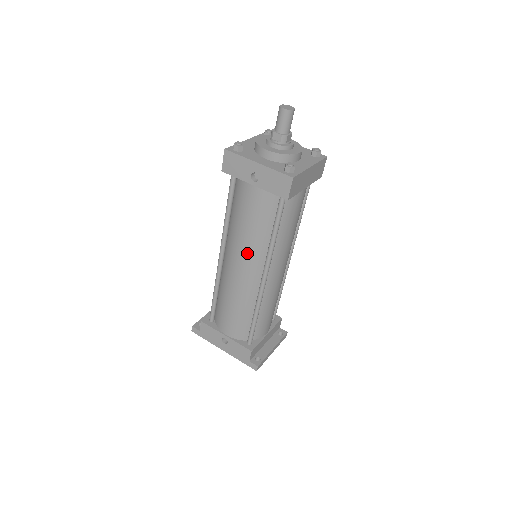
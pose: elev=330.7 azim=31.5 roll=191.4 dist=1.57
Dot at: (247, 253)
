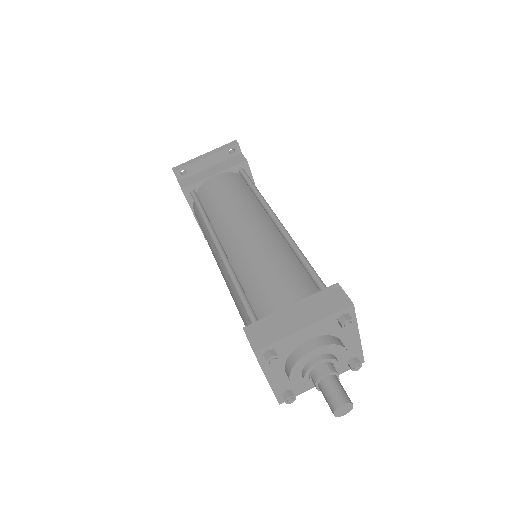
Dot at: occluded
